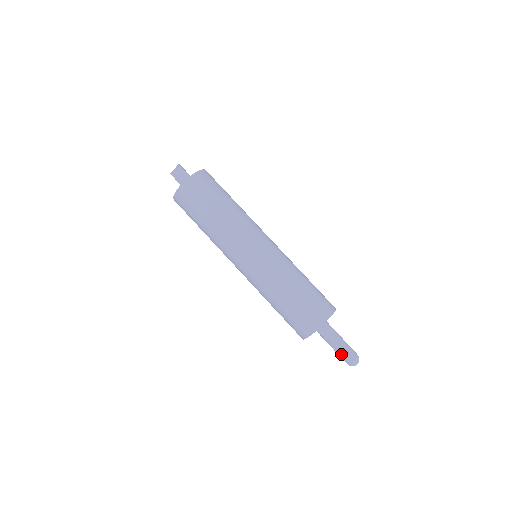
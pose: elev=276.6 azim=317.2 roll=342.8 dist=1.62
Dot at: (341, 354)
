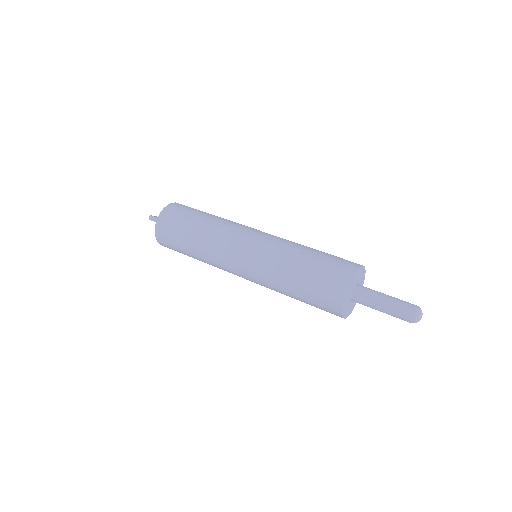
Dot at: (399, 300)
